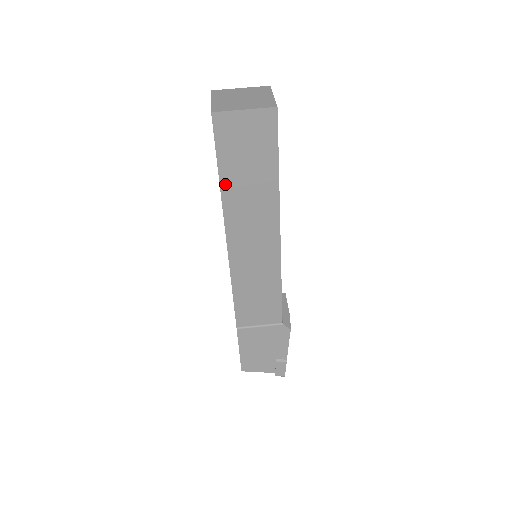
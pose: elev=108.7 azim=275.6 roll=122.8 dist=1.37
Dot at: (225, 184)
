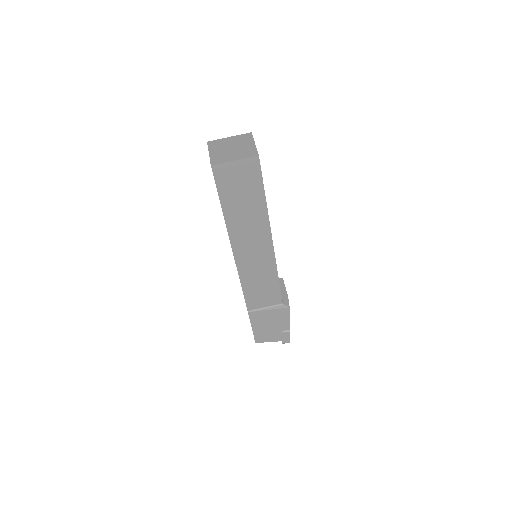
Dot at: (227, 212)
